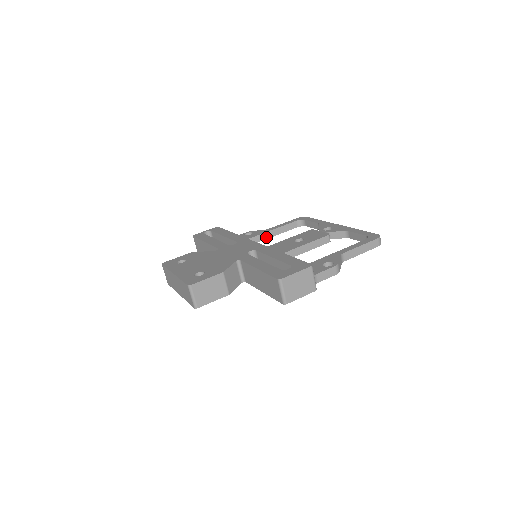
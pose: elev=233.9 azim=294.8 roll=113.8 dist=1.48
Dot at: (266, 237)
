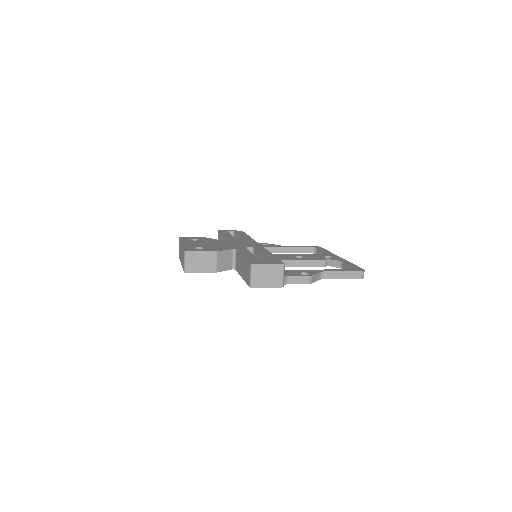
Dot at: (278, 251)
